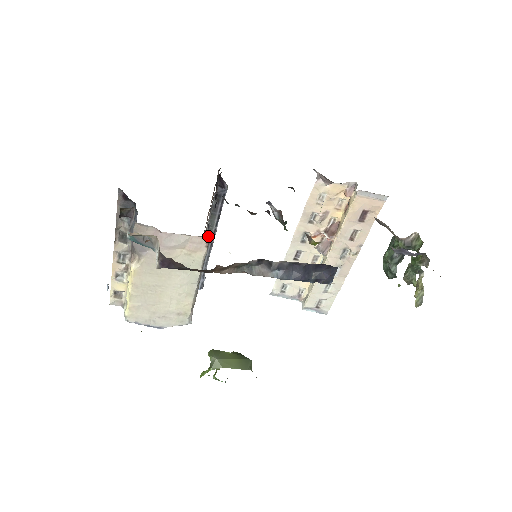
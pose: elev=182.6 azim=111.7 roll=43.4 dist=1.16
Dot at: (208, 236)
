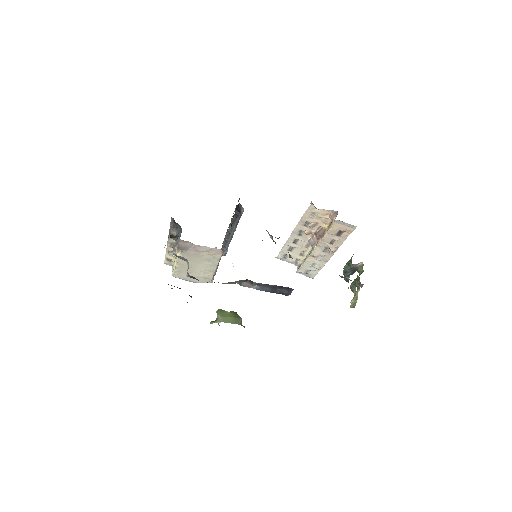
Dot at: (230, 232)
